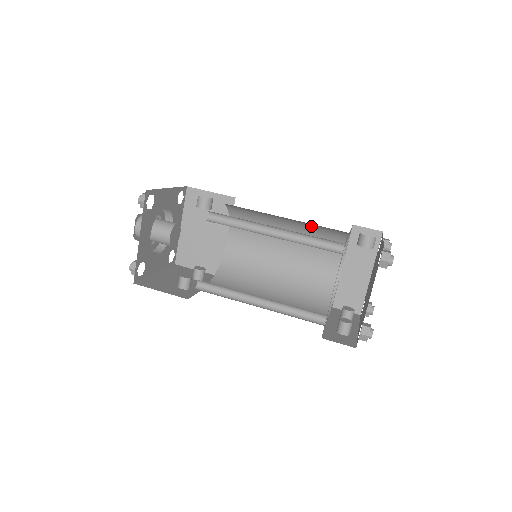
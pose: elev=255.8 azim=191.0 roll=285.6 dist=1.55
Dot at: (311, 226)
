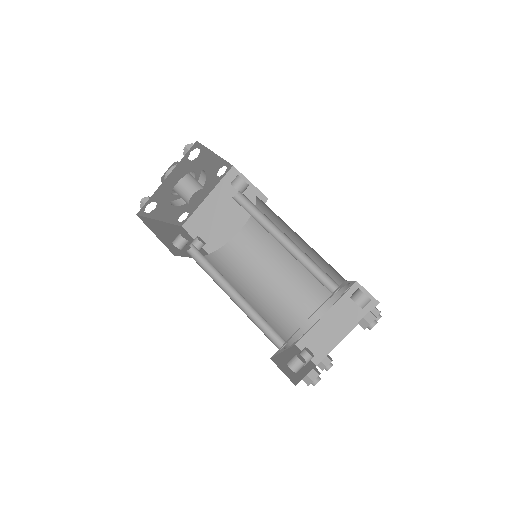
Dot at: (319, 259)
